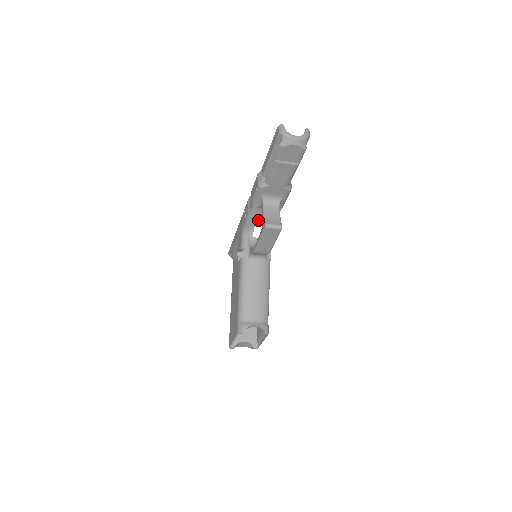
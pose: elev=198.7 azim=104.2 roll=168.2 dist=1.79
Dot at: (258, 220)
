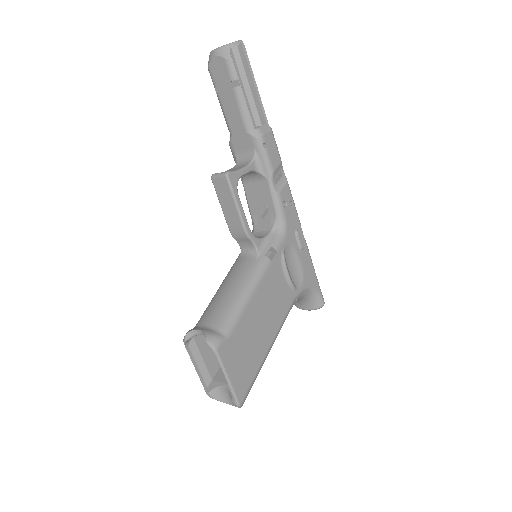
Dot at: (256, 204)
